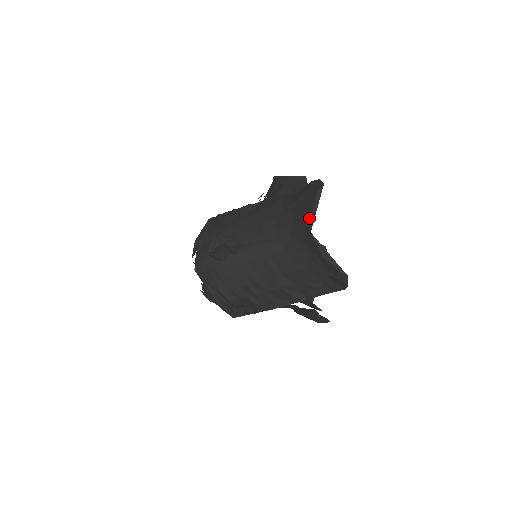
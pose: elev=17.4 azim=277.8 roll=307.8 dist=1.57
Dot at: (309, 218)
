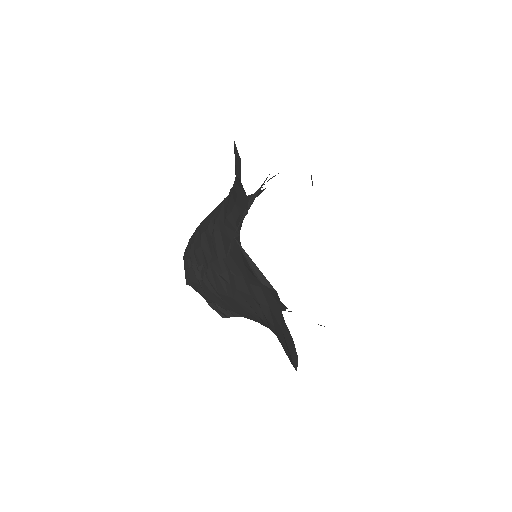
Dot at: occluded
